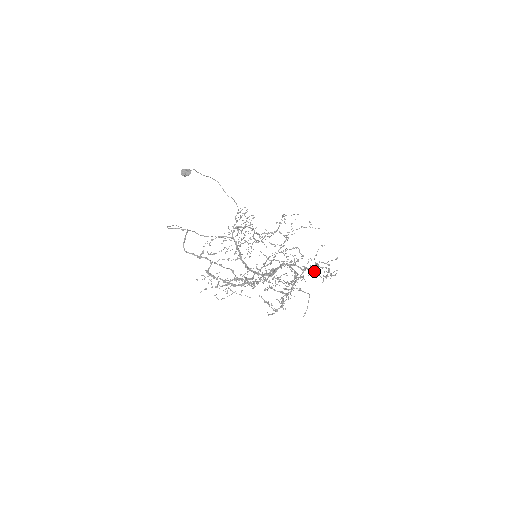
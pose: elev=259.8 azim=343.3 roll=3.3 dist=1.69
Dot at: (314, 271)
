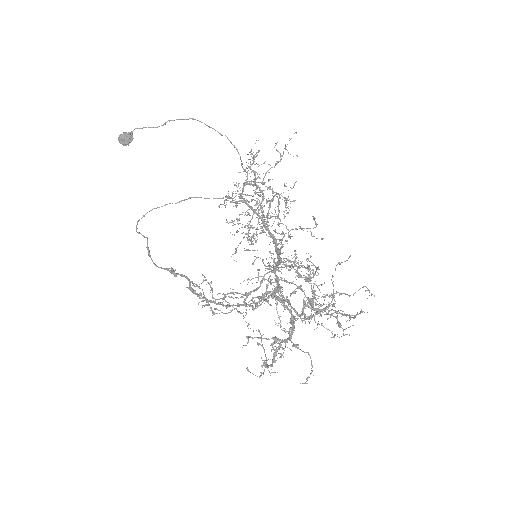
Dot at: (319, 316)
